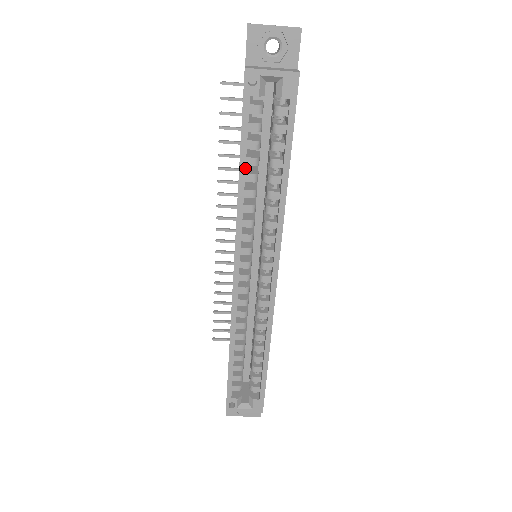
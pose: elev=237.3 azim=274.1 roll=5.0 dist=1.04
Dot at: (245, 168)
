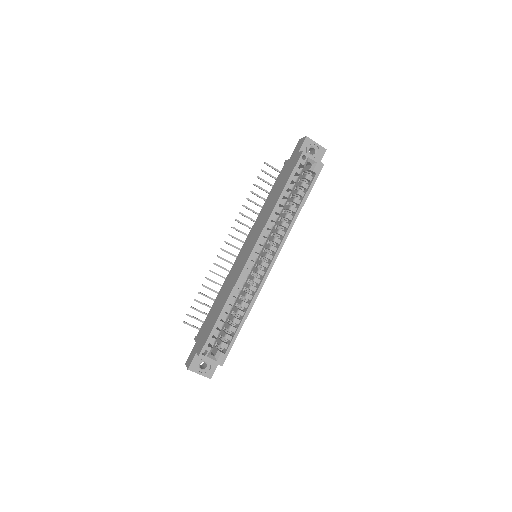
Dot at: (284, 195)
